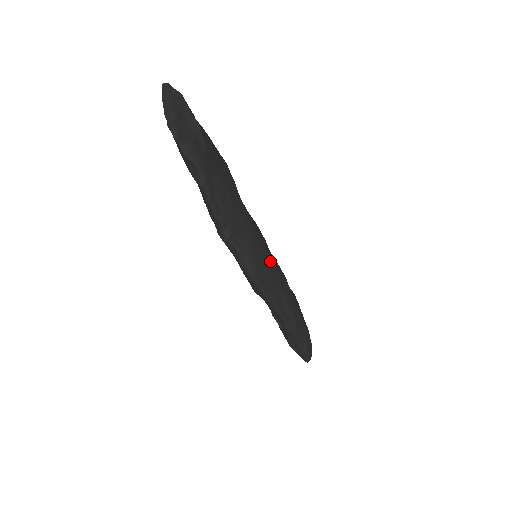
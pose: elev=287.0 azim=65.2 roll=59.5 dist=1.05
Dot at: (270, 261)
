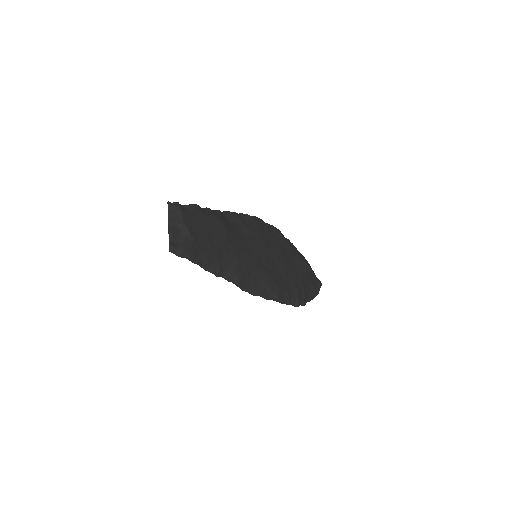
Dot at: (257, 268)
